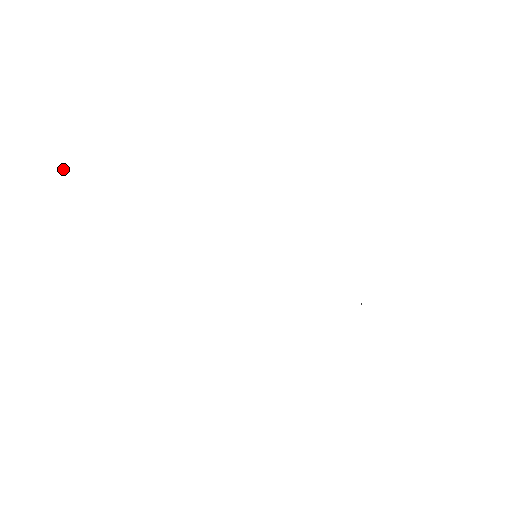
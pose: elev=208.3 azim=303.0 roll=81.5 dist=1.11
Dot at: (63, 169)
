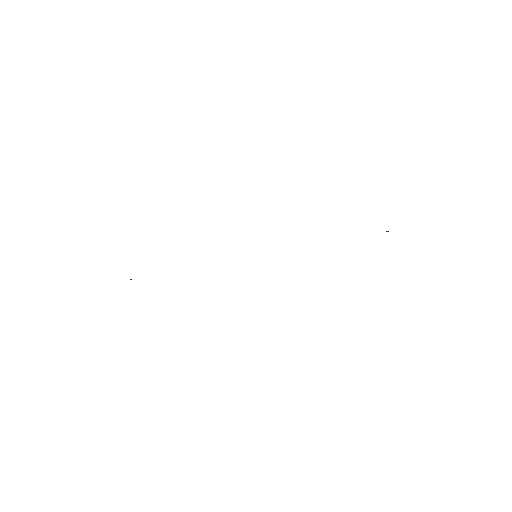
Dot at: occluded
